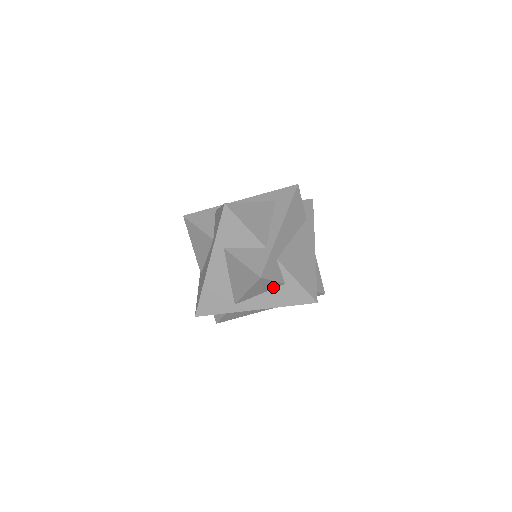
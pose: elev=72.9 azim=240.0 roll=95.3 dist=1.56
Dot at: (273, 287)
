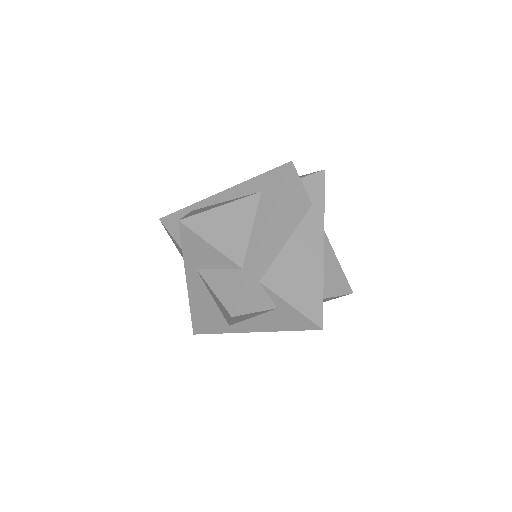
Dot at: (264, 312)
